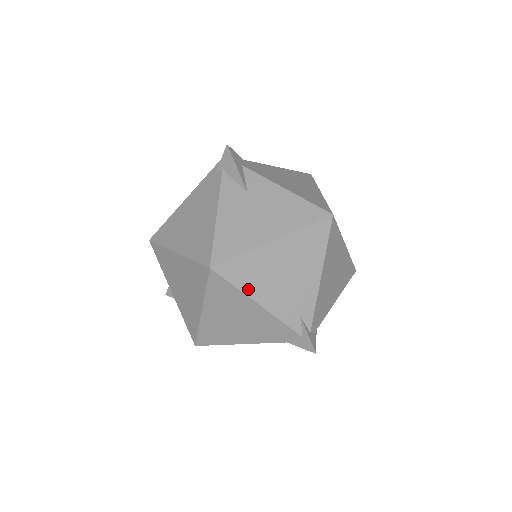
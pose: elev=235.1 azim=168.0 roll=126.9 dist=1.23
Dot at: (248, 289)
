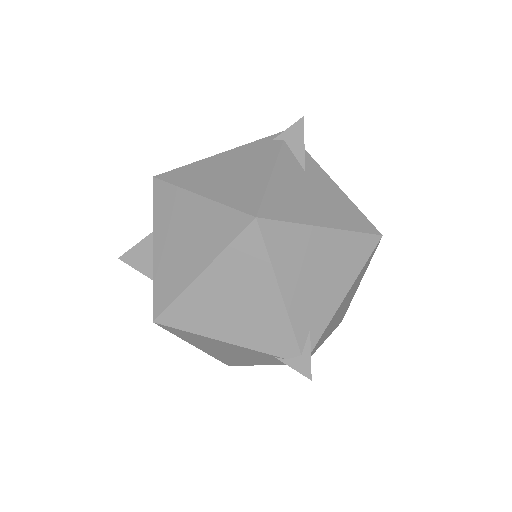
Dot at: (279, 266)
